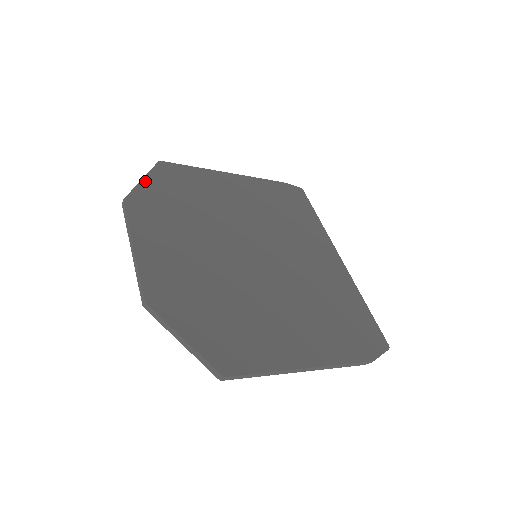
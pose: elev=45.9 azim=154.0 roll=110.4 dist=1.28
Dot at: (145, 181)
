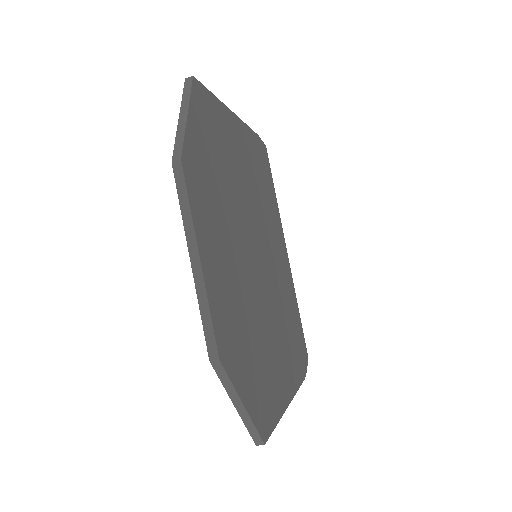
Dot at: (190, 120)
